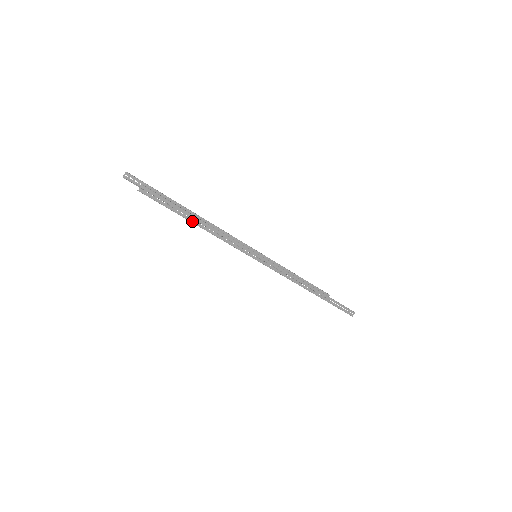
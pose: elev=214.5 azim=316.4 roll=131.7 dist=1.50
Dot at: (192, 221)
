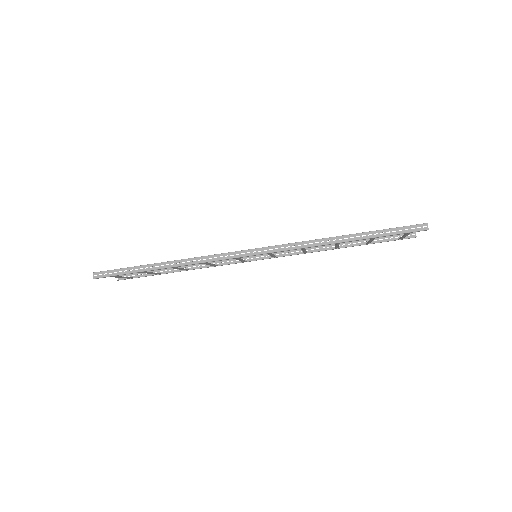
Dot at: (148, 270)
